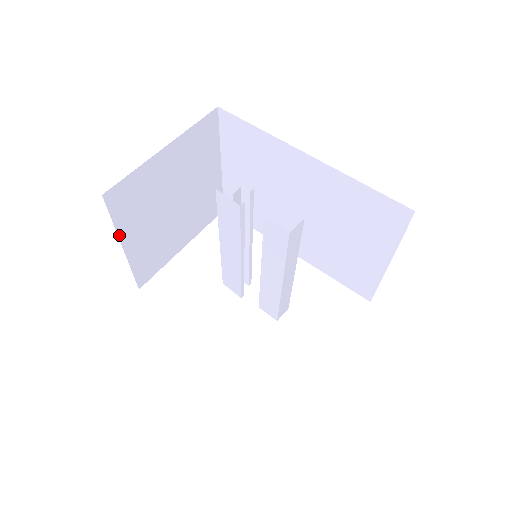
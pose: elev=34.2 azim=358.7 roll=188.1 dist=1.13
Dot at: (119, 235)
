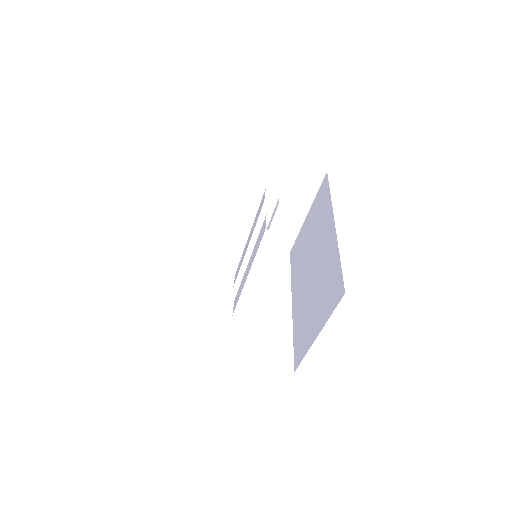
Dot at: (211, 180)
